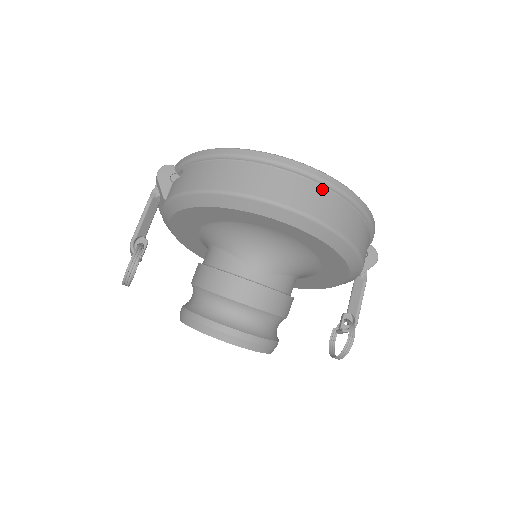
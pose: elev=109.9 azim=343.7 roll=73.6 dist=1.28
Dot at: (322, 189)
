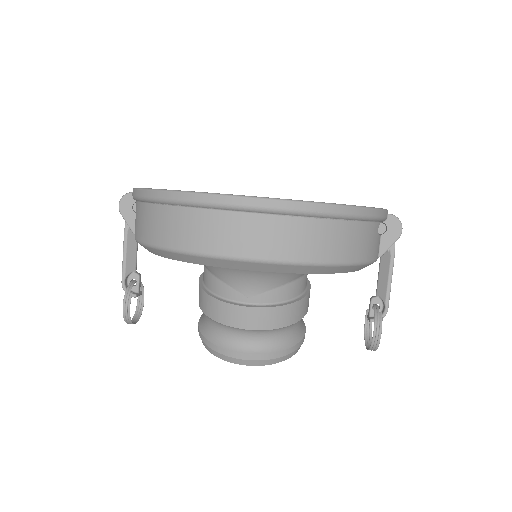
Dot at: (270, 219)
